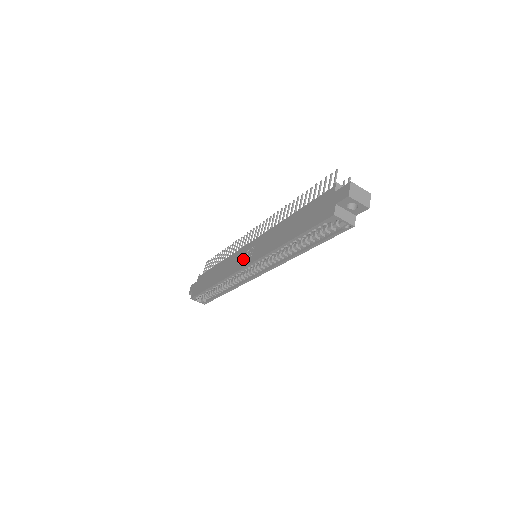
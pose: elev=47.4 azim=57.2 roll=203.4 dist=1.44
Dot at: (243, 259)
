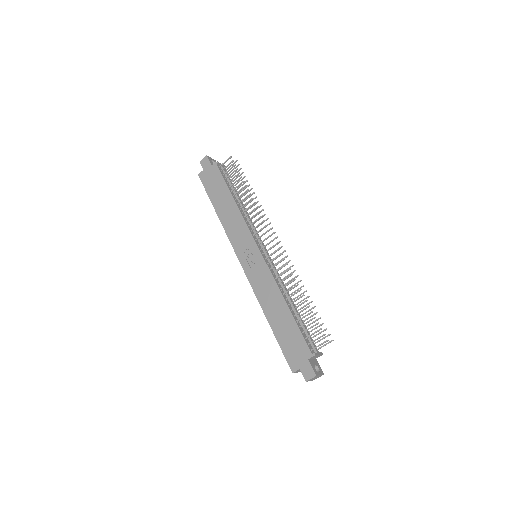
Dot at: (245, 252)
